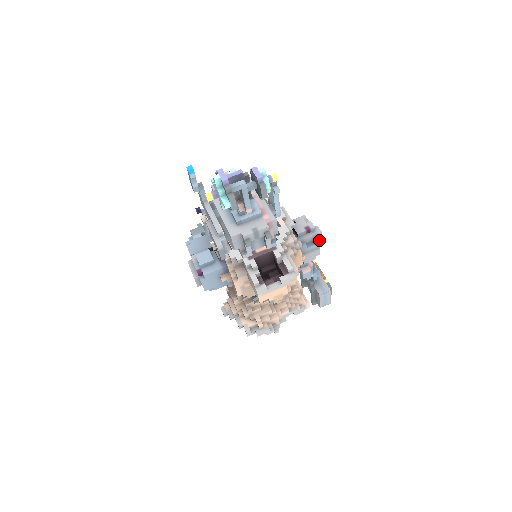
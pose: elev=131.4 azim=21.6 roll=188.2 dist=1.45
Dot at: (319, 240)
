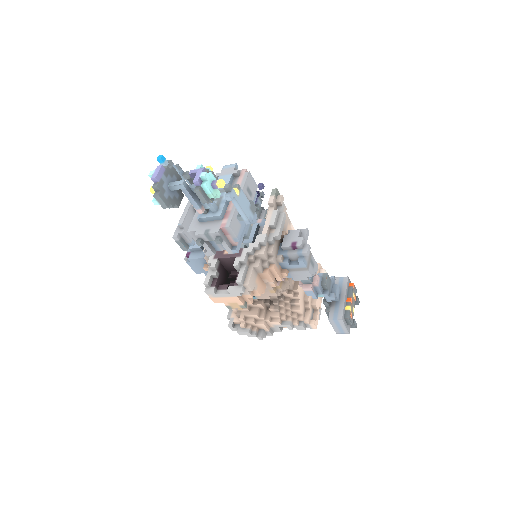
Dot at: (303, 261)
